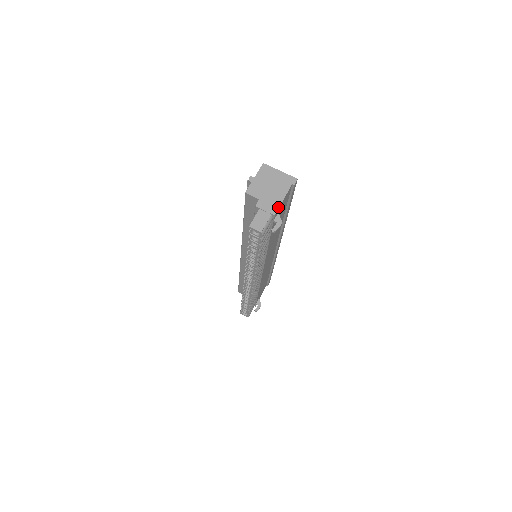
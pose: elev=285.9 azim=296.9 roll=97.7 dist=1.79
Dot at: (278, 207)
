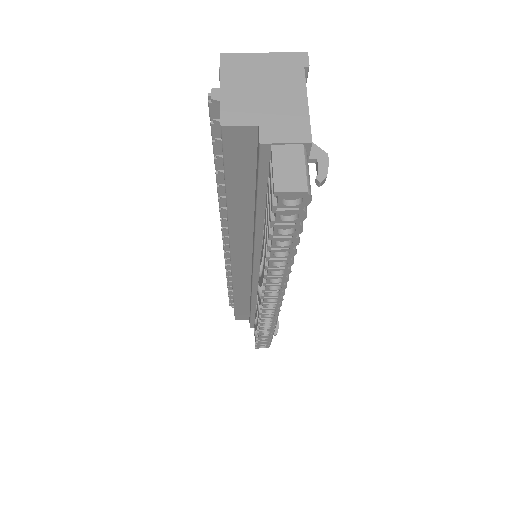
Dot at: (307, 123)
